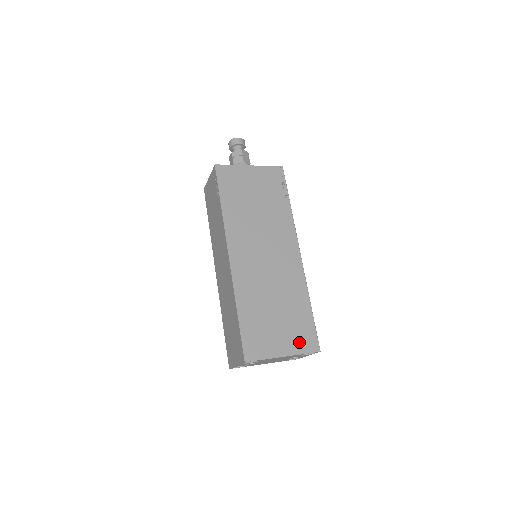
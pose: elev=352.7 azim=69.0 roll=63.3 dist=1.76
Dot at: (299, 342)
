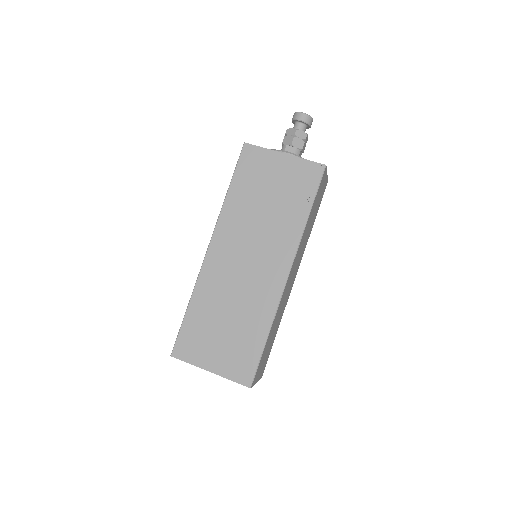
Dot at: (233, 366)
